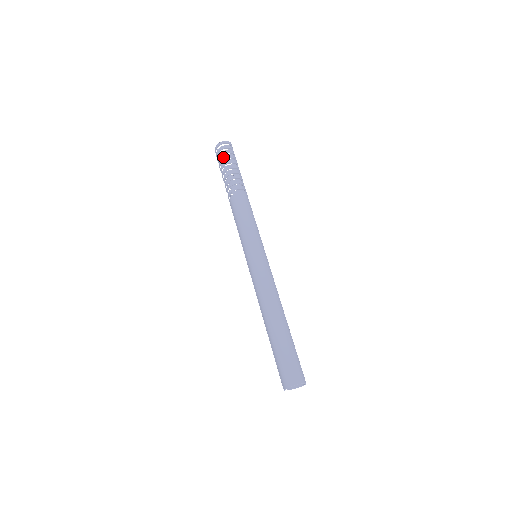
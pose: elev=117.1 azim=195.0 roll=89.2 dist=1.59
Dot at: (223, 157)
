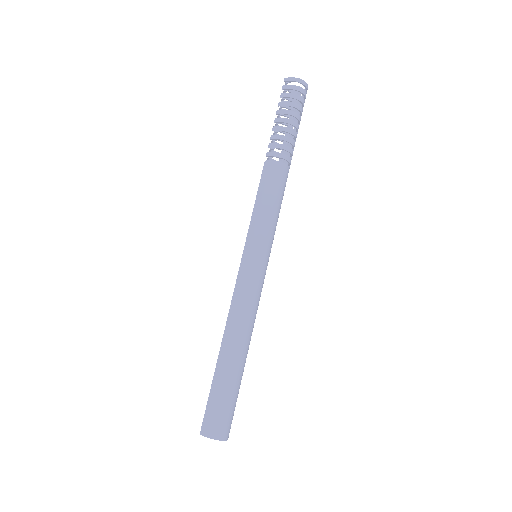
Dot at: (296, 103)
